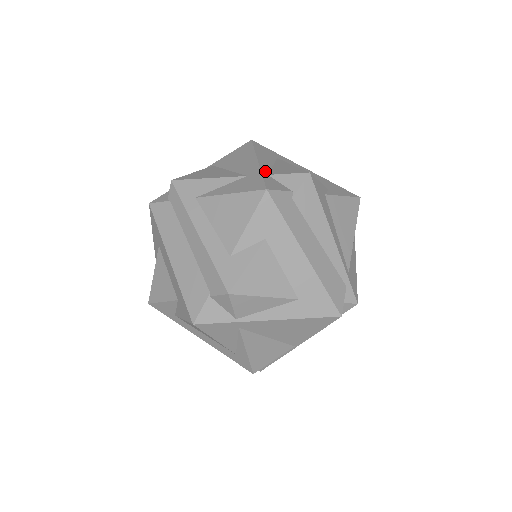
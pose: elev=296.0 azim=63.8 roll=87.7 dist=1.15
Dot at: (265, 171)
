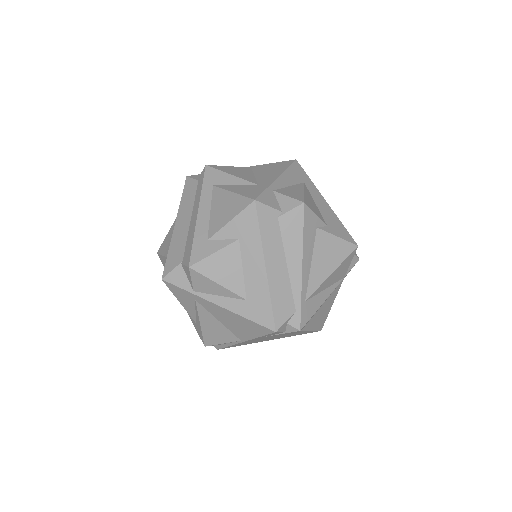
Dot at: (274, 187)
